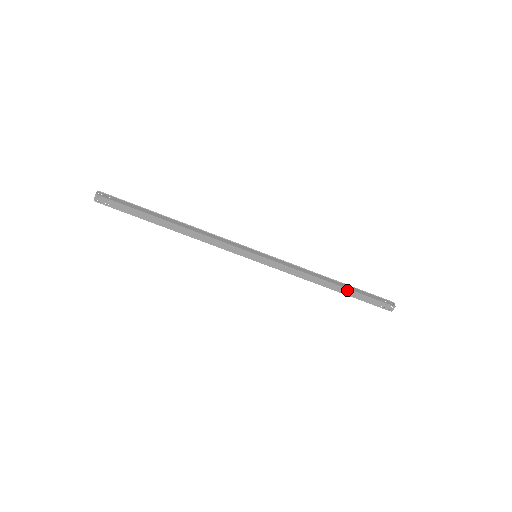
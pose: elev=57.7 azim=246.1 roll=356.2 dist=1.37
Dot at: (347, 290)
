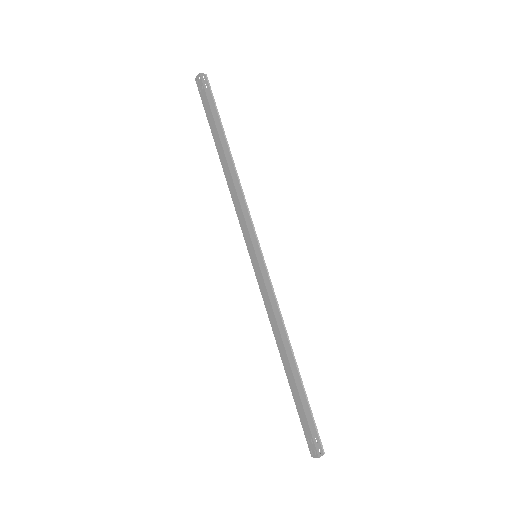
Dot at: (294, 382)
